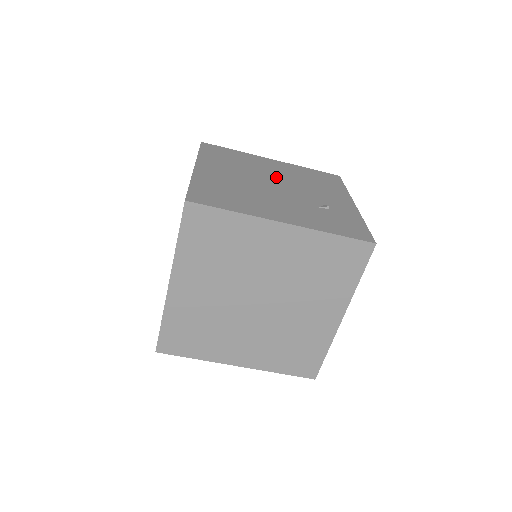
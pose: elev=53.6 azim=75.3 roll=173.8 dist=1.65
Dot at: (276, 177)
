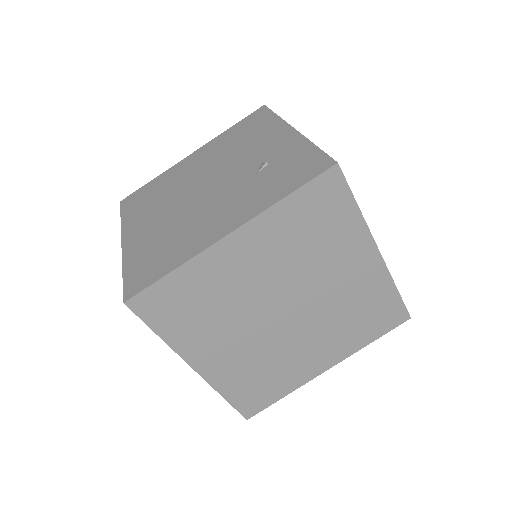
Dot at: (202, 175)
